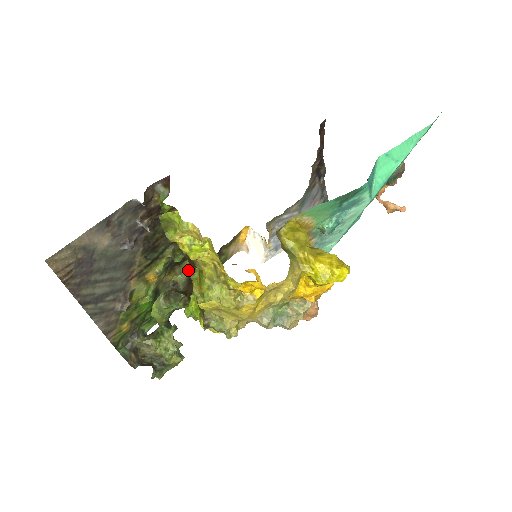
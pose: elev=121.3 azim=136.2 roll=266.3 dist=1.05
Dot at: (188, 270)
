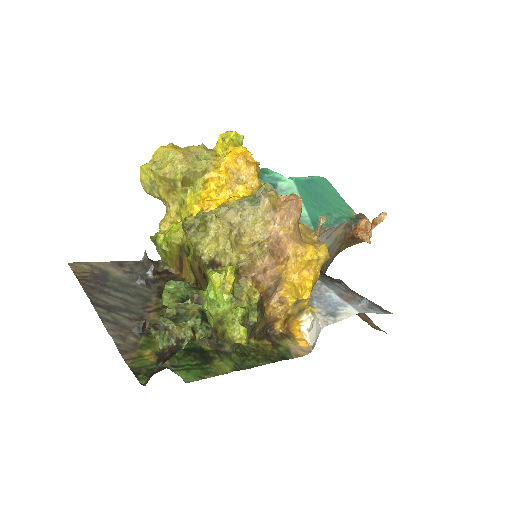
Dot at: occluded
